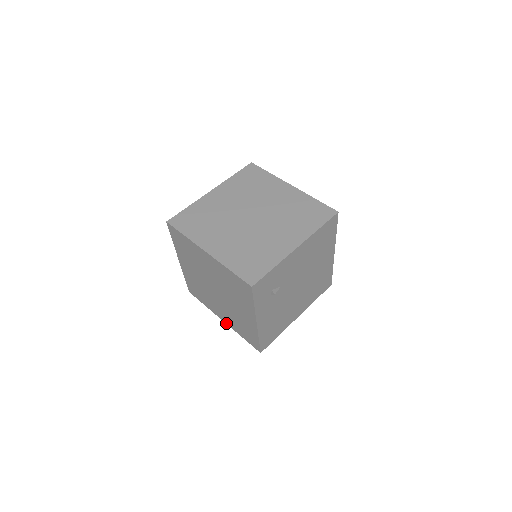
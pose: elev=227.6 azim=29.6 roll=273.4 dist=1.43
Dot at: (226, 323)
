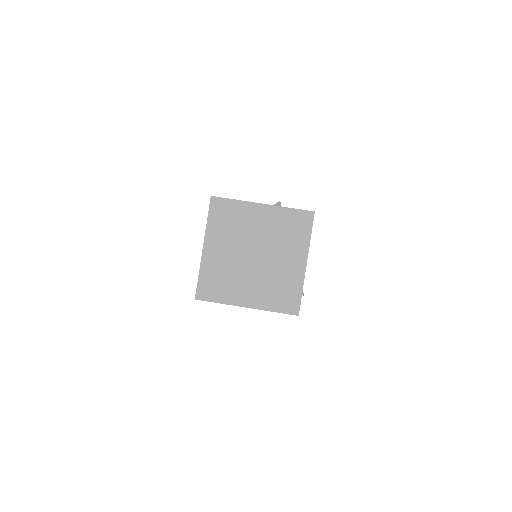
Dot at: occluded
